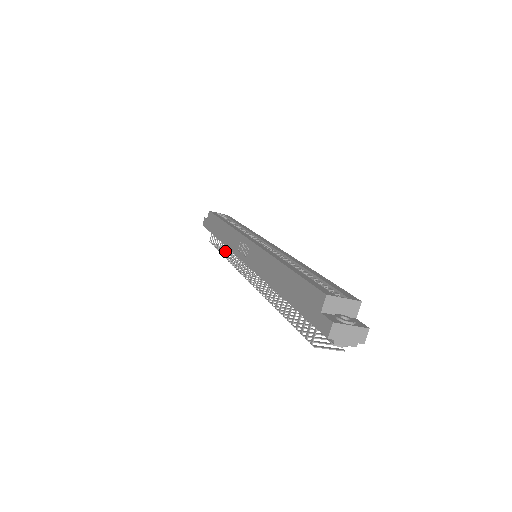
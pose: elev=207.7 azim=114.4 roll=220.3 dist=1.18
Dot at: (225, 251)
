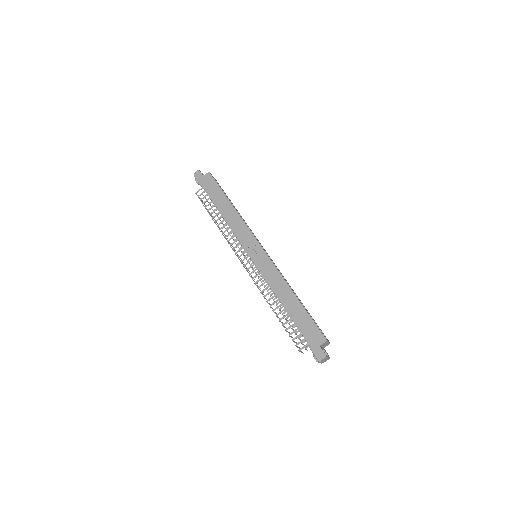
Dot at: (221, 223)
